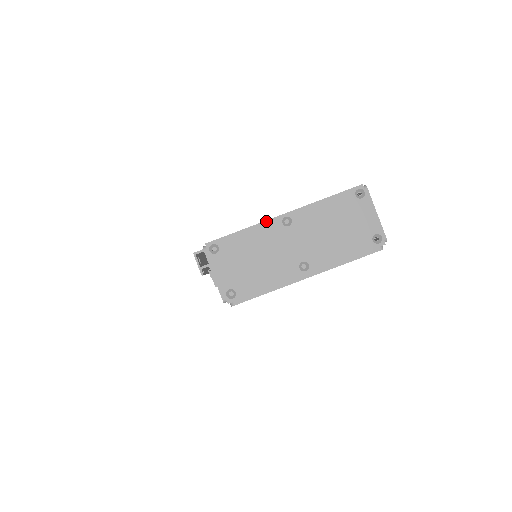
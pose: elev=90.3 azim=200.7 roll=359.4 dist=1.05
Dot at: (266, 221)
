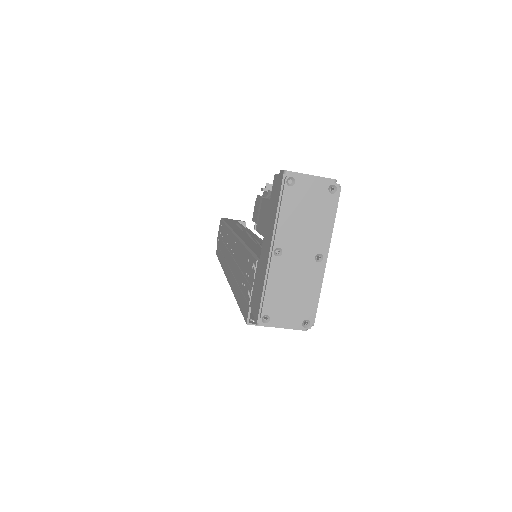
Dot at: (267, 267)
